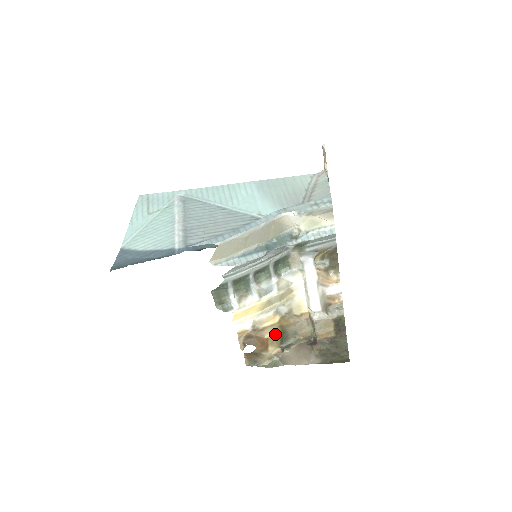
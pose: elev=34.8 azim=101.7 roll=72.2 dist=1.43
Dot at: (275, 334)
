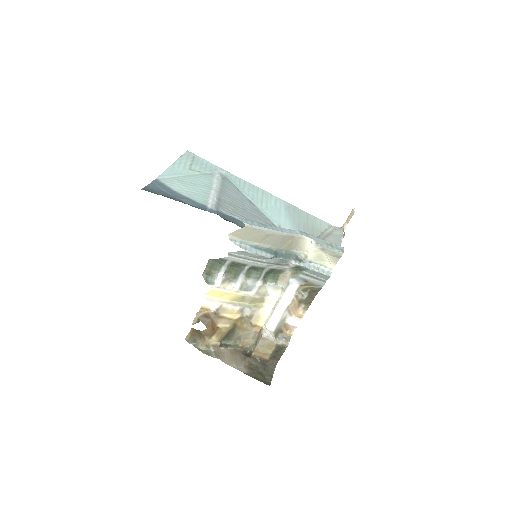
Dot at: (226, 328)
